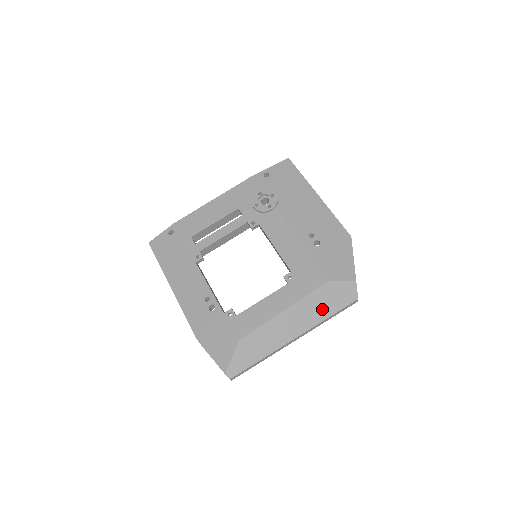
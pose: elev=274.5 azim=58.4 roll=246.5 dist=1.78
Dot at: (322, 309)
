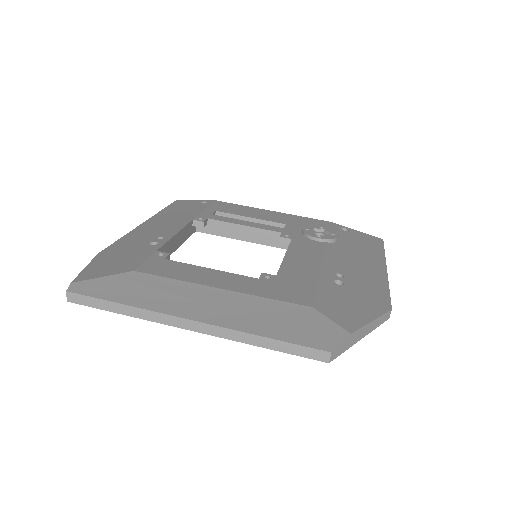
Dot at: (268, 323)
